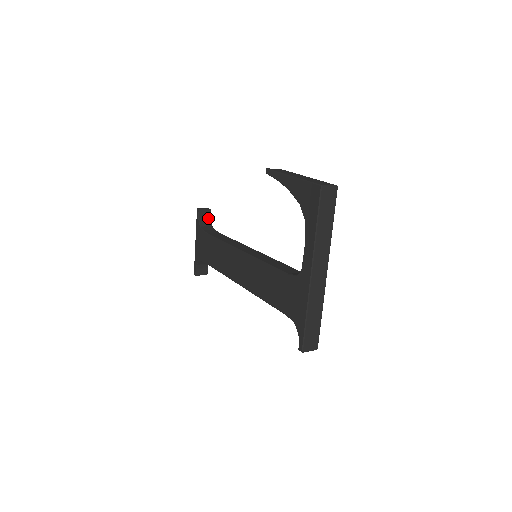
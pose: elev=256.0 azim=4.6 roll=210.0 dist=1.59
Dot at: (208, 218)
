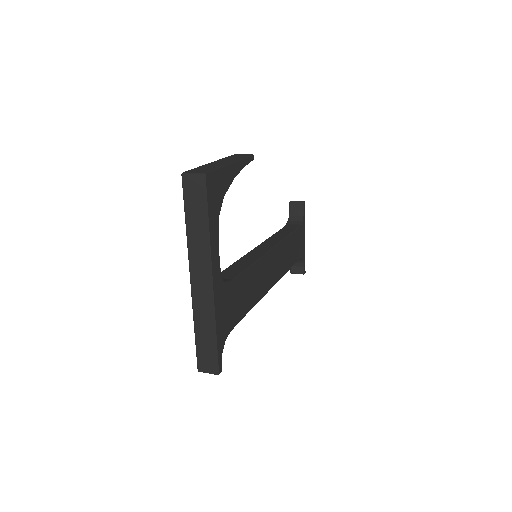
Dot at: (300, 211)
